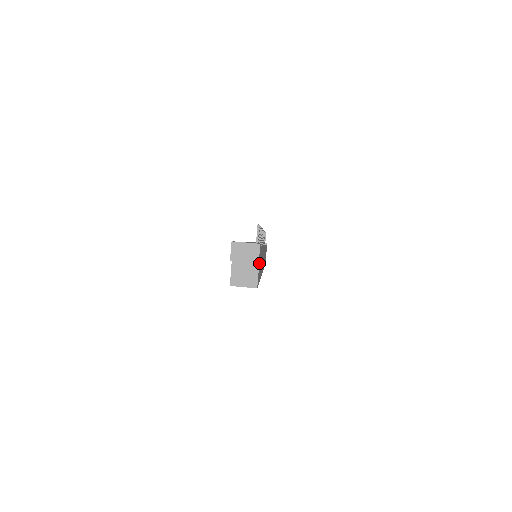
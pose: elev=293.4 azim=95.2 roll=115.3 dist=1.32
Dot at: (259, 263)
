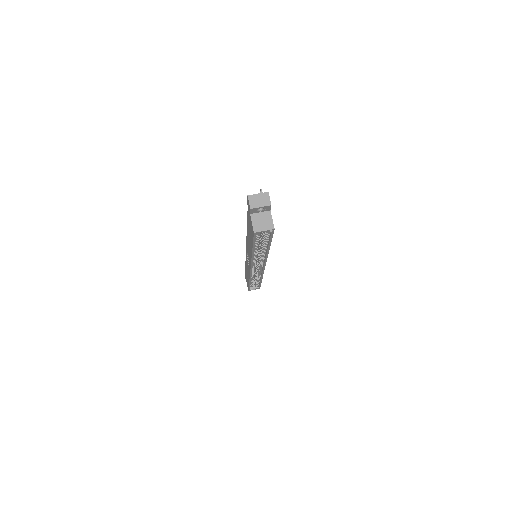
Dot at: (270, 213)
